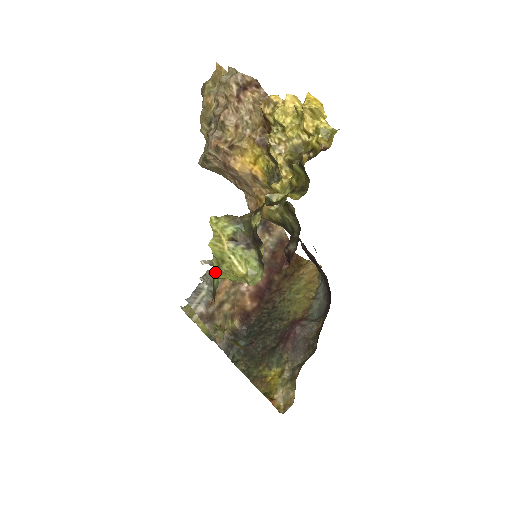
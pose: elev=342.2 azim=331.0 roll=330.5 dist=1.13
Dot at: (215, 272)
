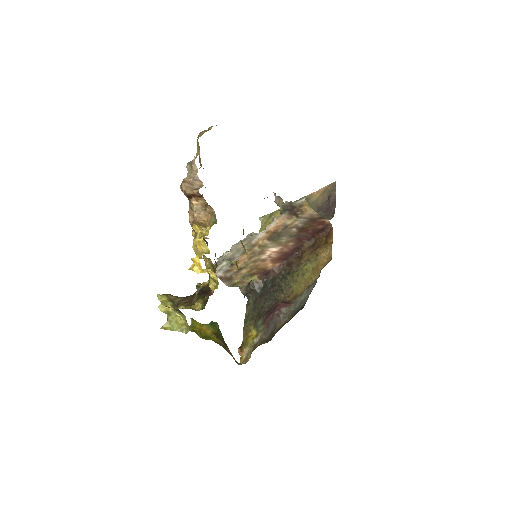
Dot at: occluded
